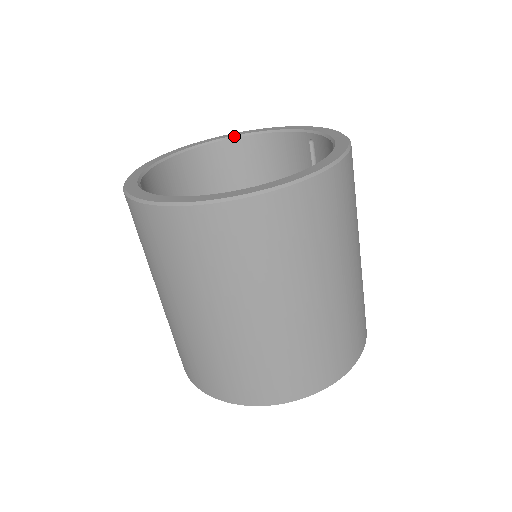
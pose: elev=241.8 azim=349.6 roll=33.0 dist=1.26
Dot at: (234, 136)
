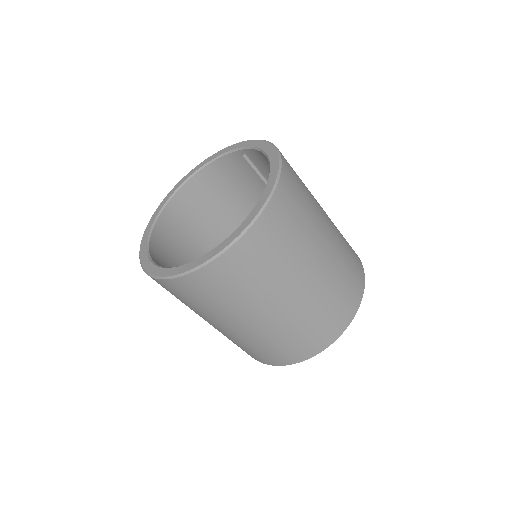
Dot at: (185, 181)
